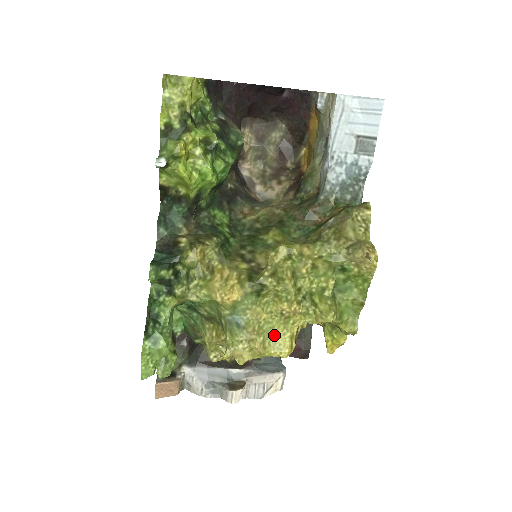
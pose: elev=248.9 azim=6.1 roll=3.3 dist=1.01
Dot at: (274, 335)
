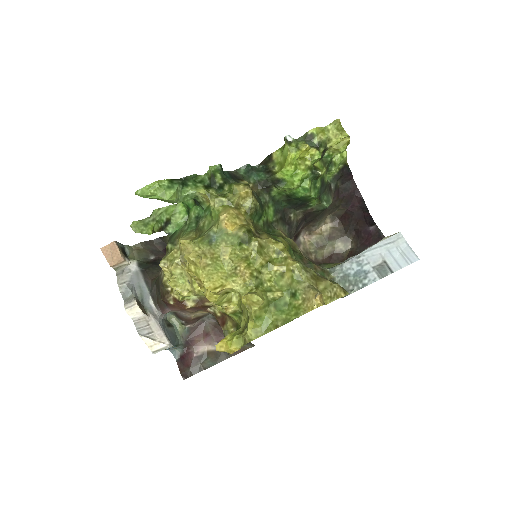
Dot at: (217, 271)
